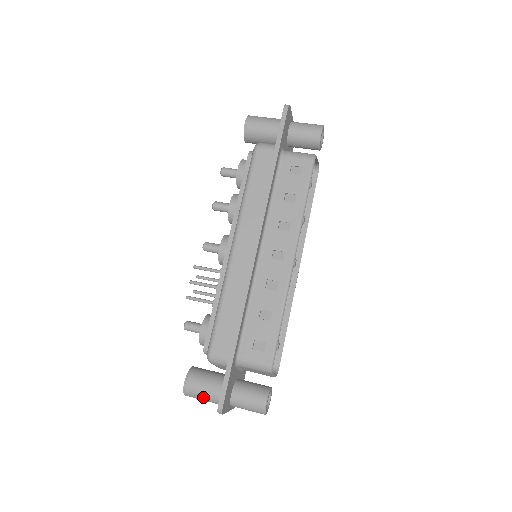
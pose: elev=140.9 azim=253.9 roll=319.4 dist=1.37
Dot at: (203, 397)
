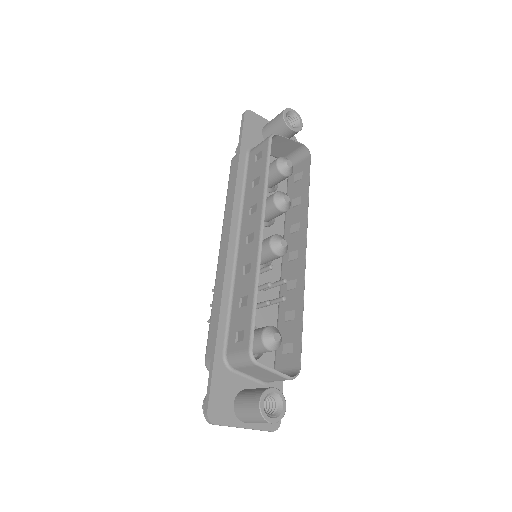
Dot at: occluded
